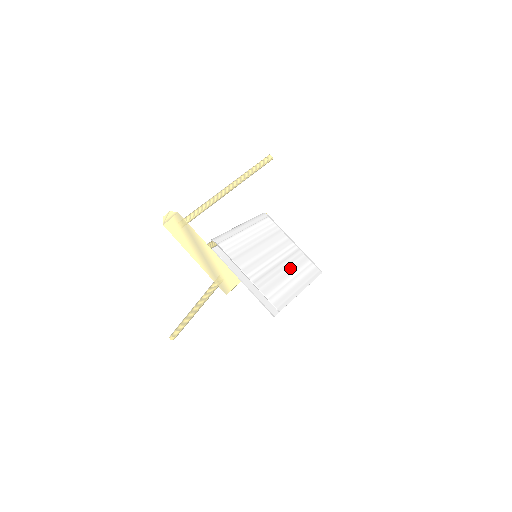
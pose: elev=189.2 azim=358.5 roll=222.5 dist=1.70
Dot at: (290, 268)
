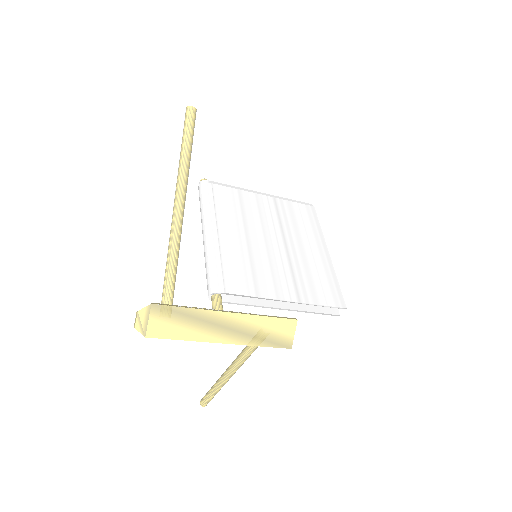
Dot at: (295, 236)
